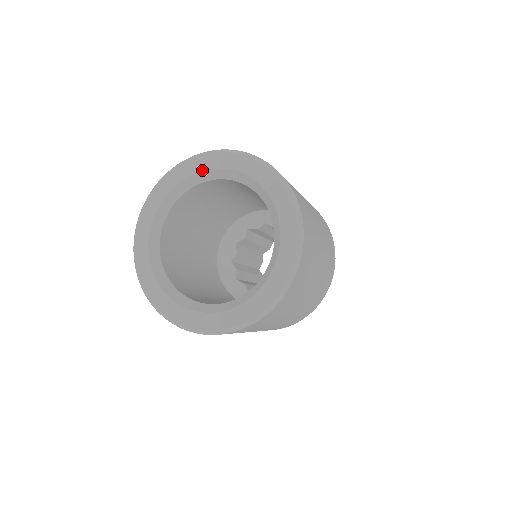
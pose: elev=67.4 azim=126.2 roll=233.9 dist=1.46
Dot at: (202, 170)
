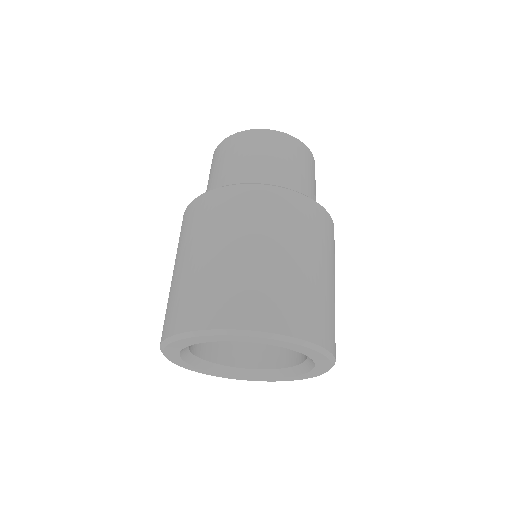
Dot at: occluded
